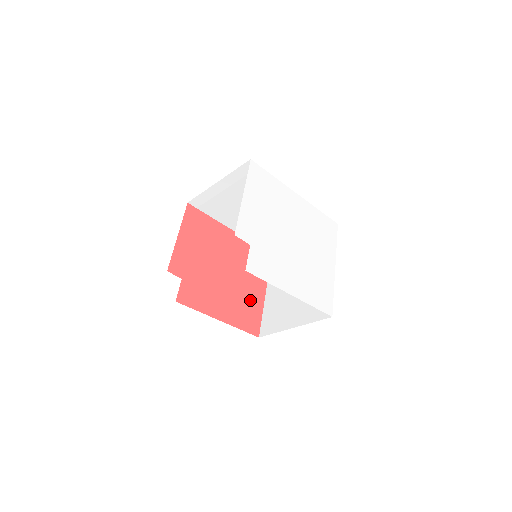
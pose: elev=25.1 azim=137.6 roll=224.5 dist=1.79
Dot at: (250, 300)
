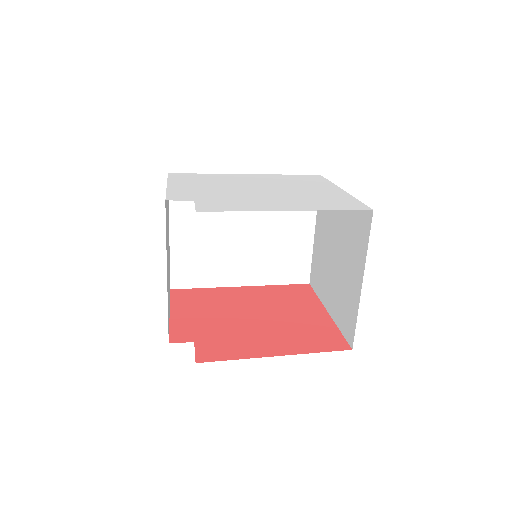
Dot at: (309, 325)
